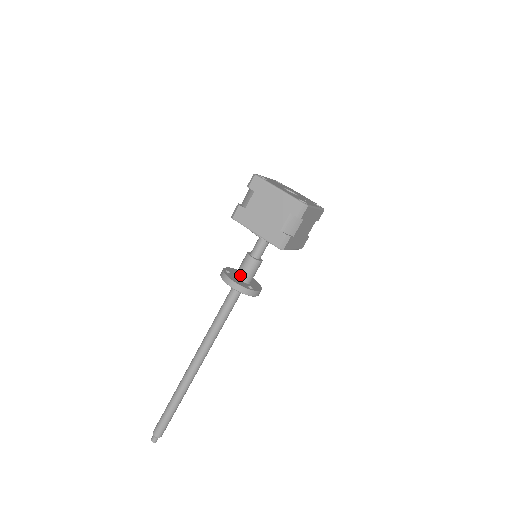
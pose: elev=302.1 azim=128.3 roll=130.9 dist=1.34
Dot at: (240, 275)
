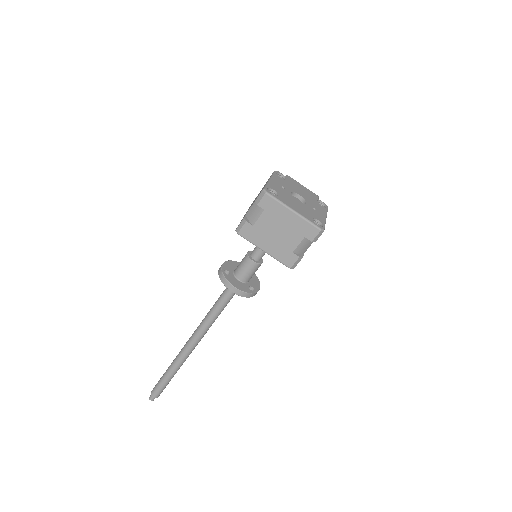
Dot at: (240, 277)
